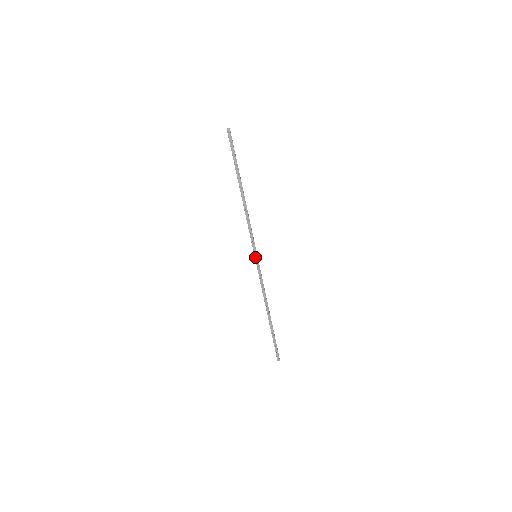
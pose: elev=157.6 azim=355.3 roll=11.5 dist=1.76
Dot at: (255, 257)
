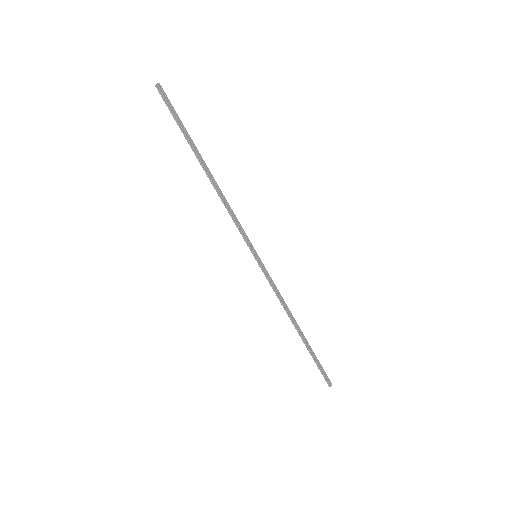
Dot at: (257, 257)
